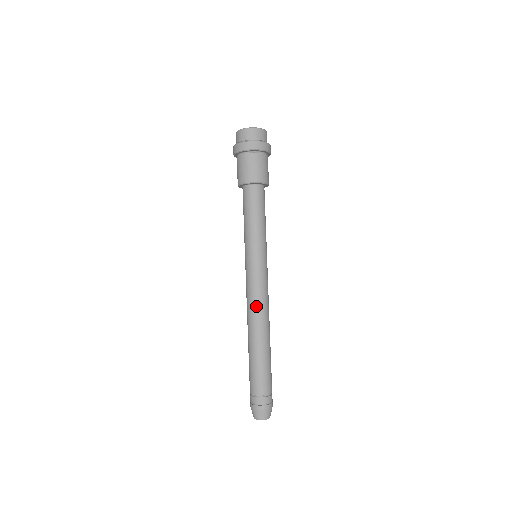
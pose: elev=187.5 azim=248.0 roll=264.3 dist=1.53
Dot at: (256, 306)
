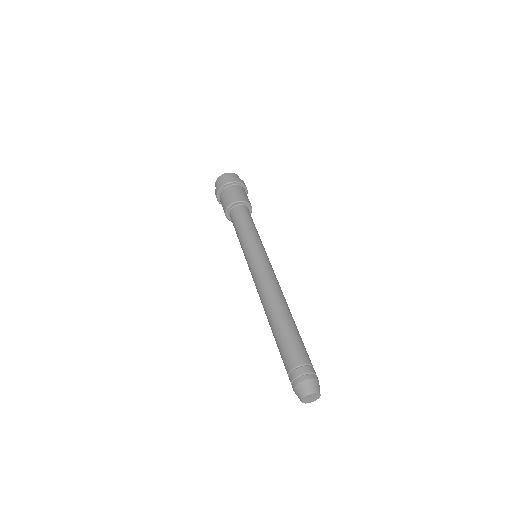
Dot at: (263, 289)
